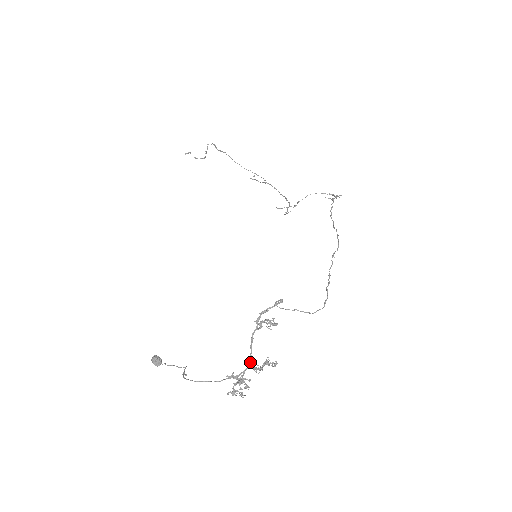
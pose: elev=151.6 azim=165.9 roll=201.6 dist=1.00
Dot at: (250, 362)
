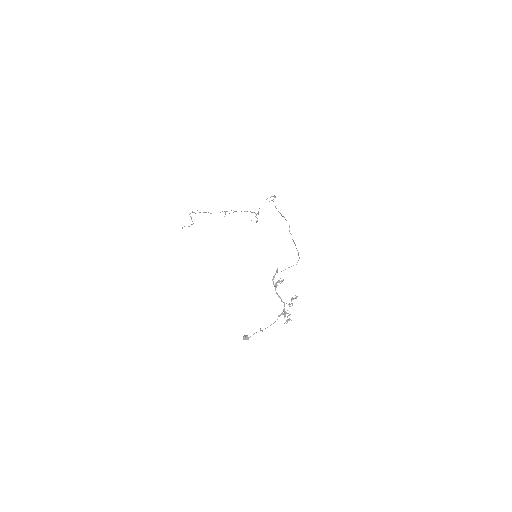
Dot at: occluded
